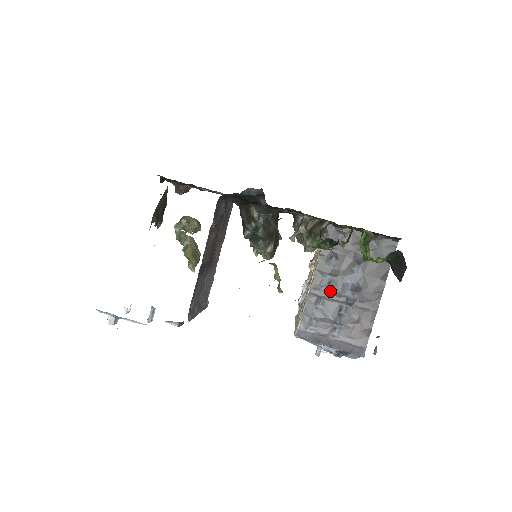
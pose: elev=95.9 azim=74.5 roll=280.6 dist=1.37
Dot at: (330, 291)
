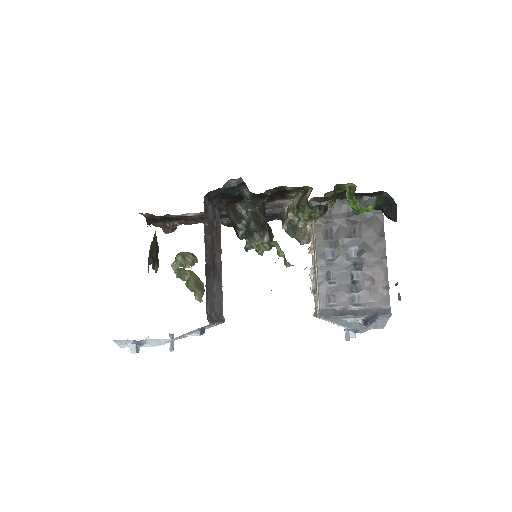
Dot at: (336, 263)
